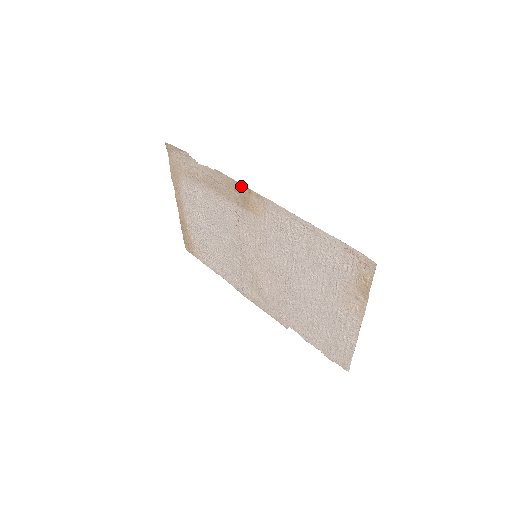
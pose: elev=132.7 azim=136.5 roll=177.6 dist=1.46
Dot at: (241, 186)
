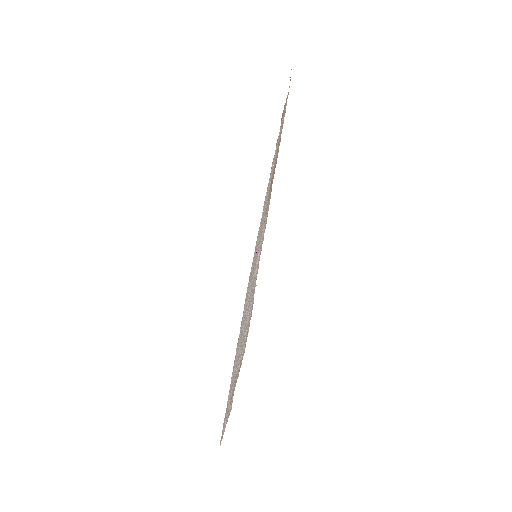
Dot at: occluded
